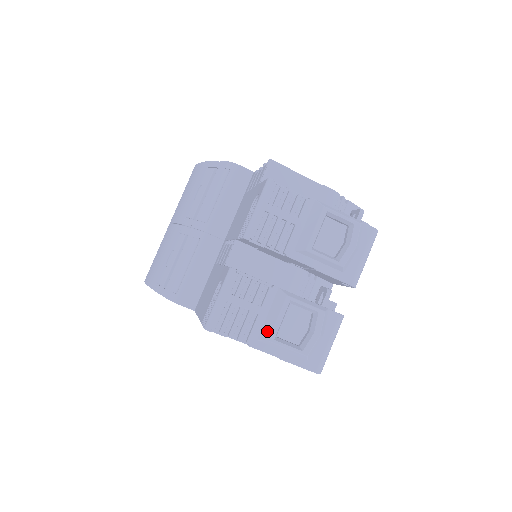
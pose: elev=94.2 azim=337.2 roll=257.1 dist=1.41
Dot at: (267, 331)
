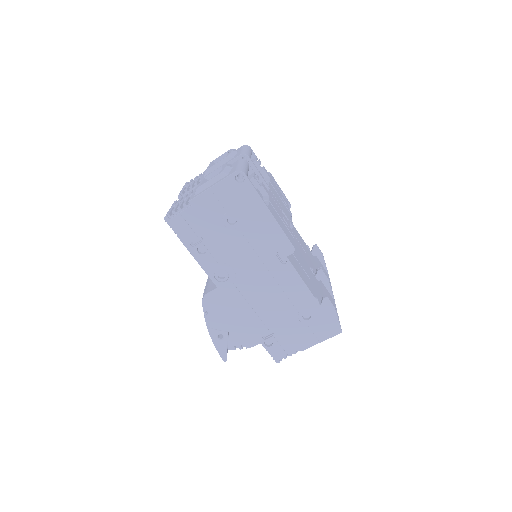
Dot at: occluded
